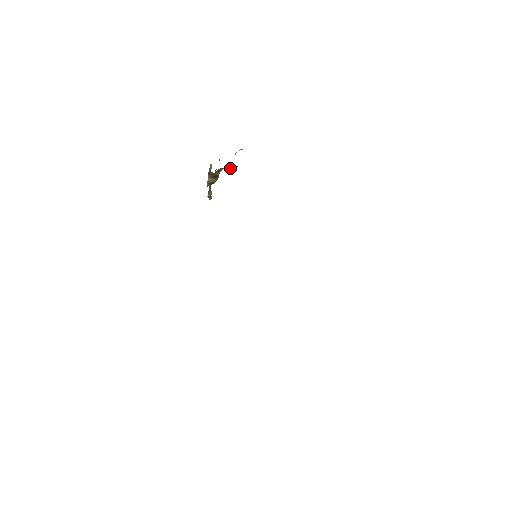
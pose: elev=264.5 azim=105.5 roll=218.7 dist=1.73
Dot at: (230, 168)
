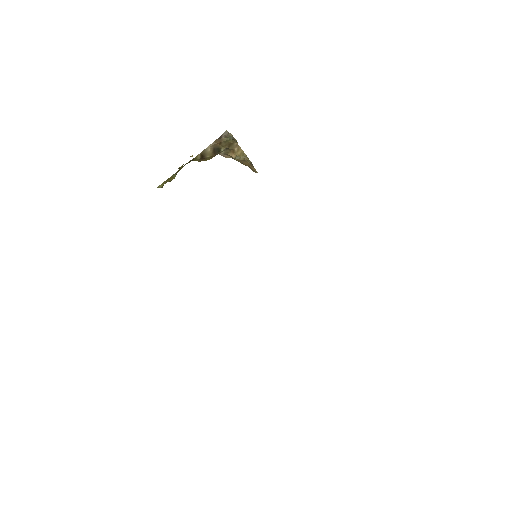
Dot at: (243, 152)
